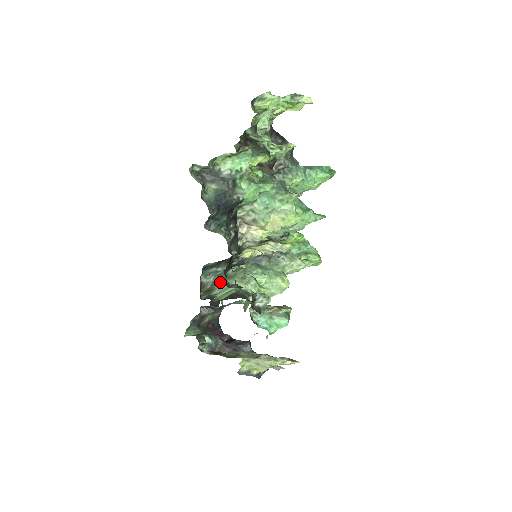
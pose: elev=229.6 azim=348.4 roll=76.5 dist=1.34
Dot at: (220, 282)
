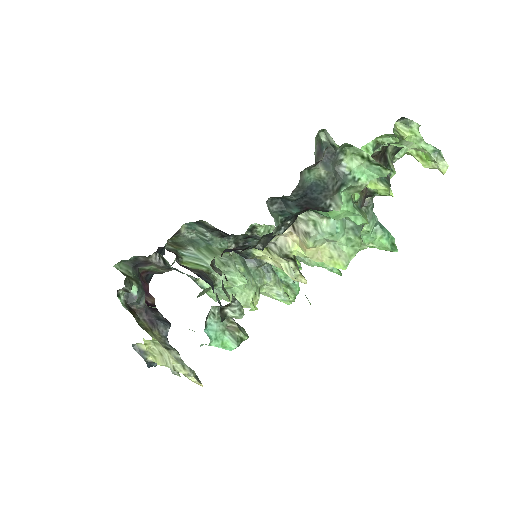
Dot at: (197, 246)
